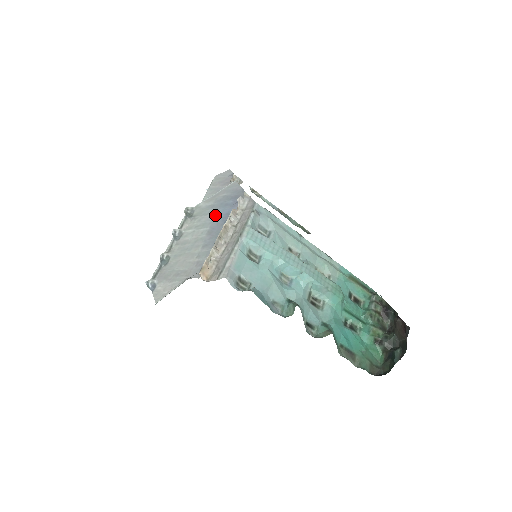
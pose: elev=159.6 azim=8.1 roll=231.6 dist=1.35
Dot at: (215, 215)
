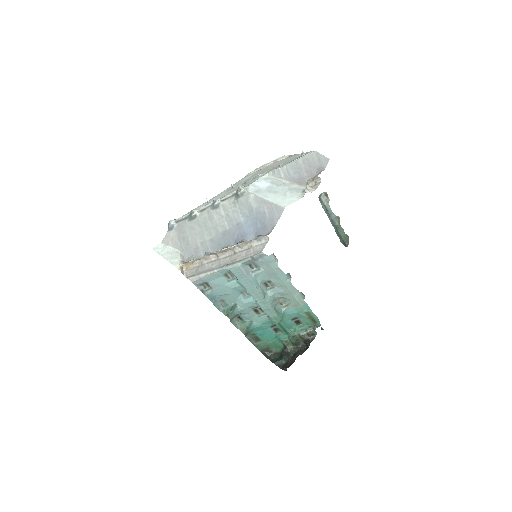
Dot at: (242, 223)
